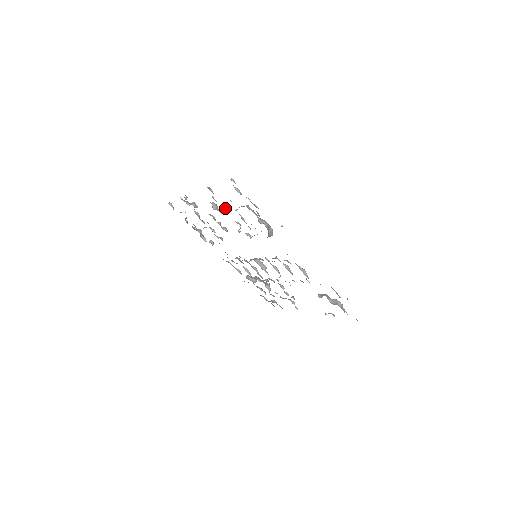
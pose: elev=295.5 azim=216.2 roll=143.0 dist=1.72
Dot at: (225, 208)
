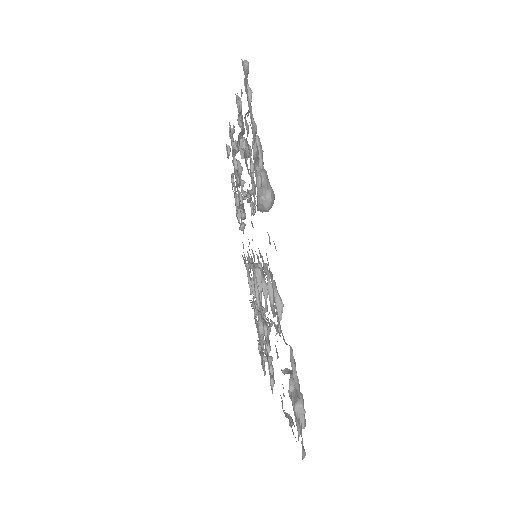
Dot at: occluded
